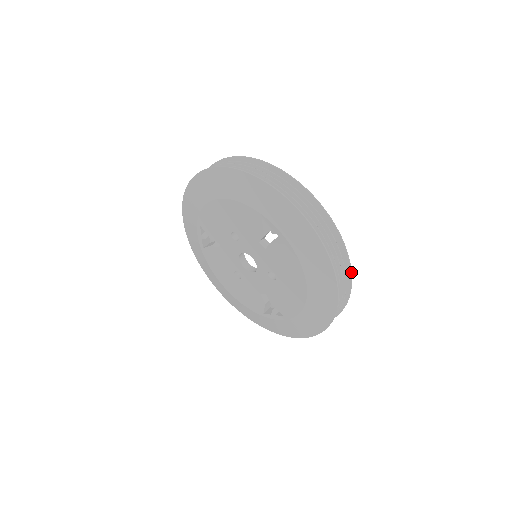
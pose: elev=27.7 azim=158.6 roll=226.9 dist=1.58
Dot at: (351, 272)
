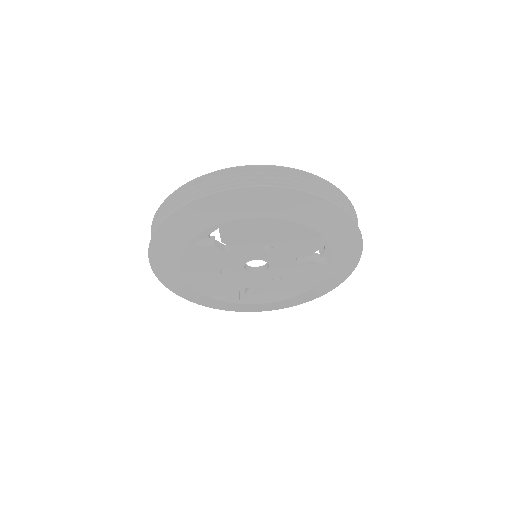
Dot at: occluded
